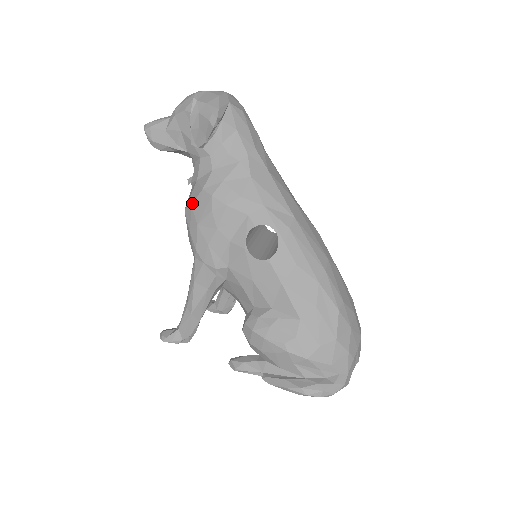
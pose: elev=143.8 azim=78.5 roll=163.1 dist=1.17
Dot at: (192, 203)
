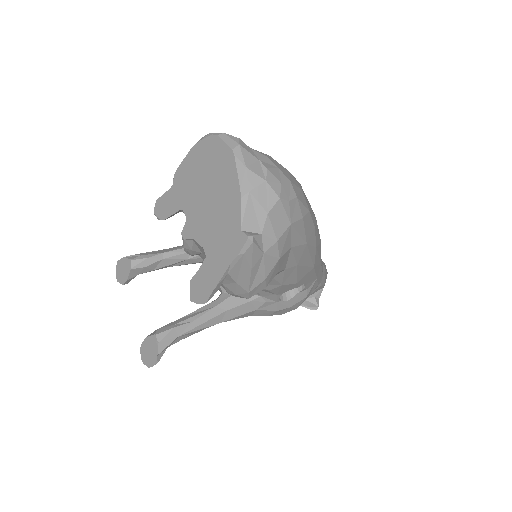
Dot at: occluded
